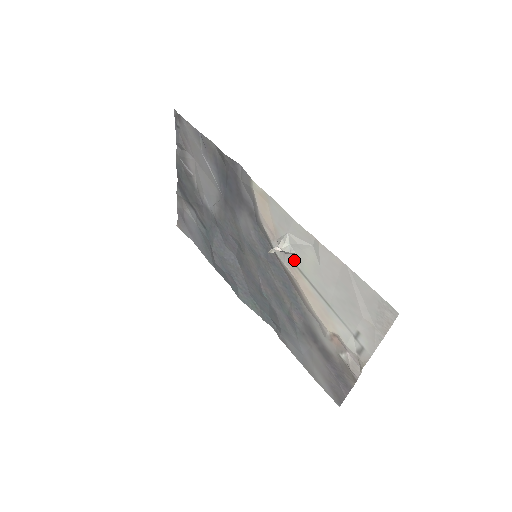
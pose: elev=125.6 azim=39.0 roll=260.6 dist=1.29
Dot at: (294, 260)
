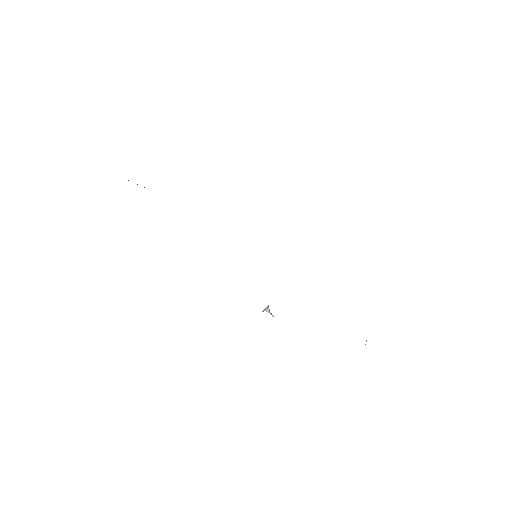
Dot at: occluded
